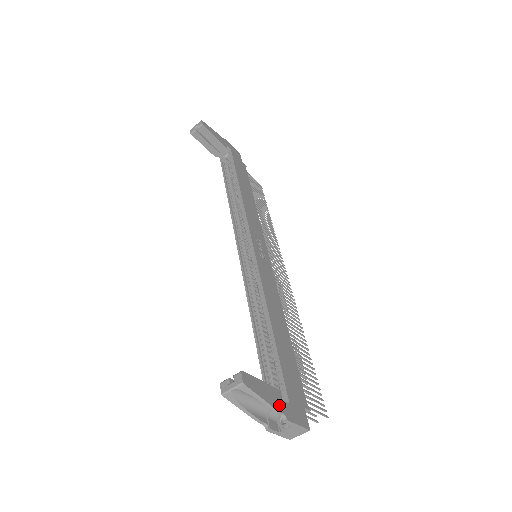
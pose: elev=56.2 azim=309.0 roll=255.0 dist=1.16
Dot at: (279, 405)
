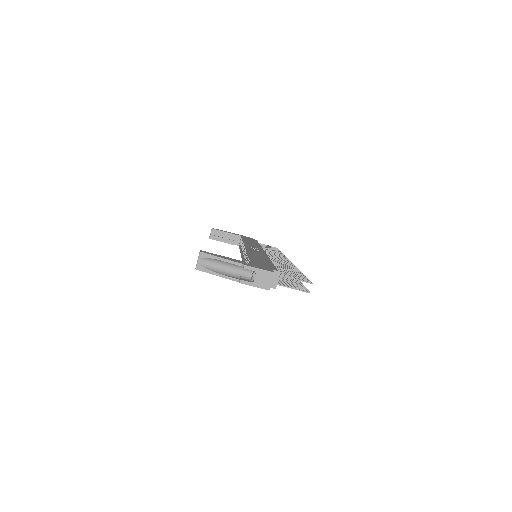
Dot at: (238, 262)
